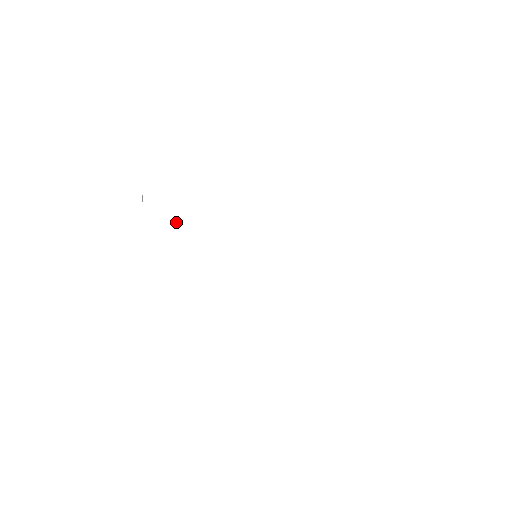
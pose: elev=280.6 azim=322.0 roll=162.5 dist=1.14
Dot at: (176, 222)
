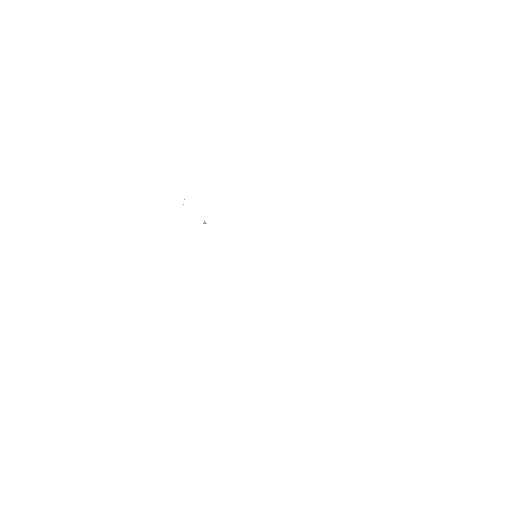
Dot at: (204, 222)
